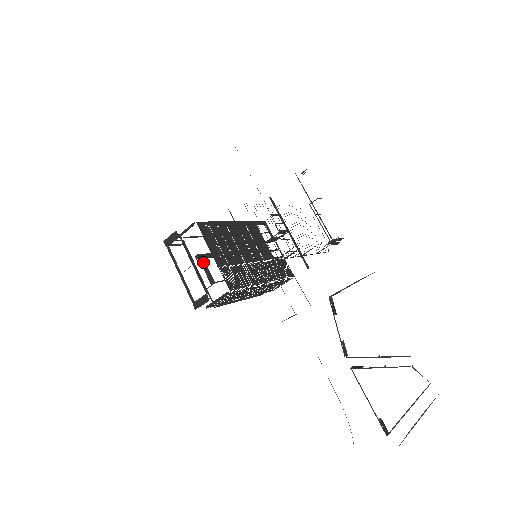
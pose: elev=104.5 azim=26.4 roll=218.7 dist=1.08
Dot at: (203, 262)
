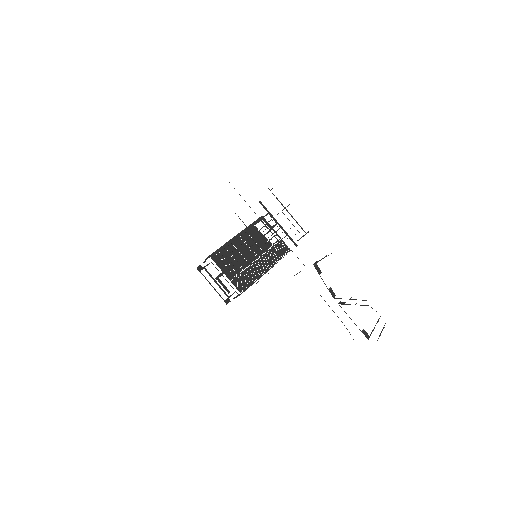
Dot at: (220, 281)
